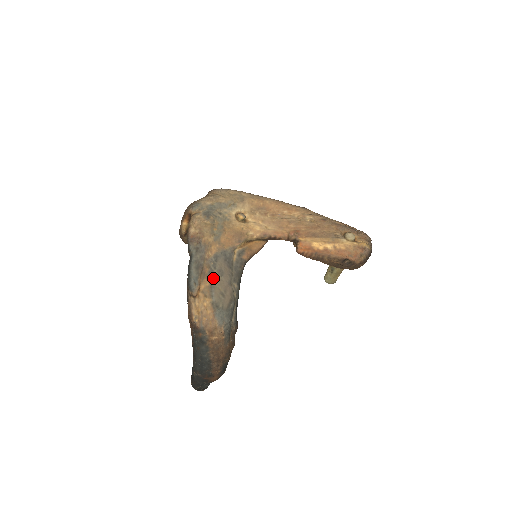
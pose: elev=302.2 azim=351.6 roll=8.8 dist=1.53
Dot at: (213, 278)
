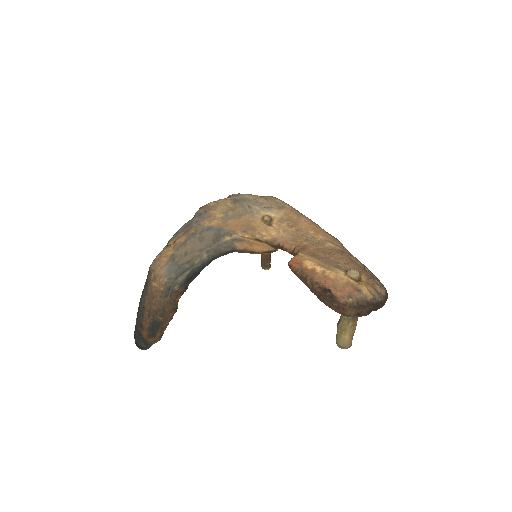
Dot at: (191, 239)
